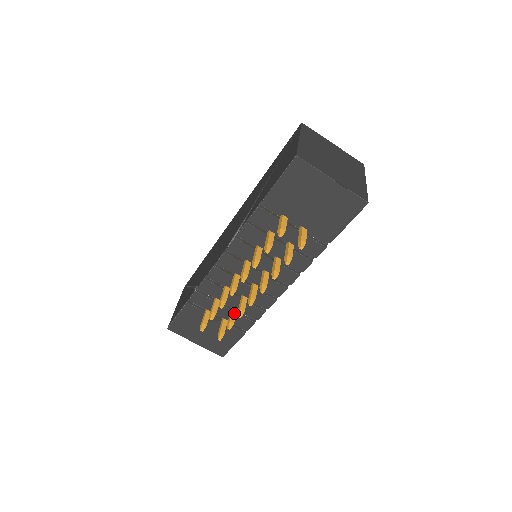
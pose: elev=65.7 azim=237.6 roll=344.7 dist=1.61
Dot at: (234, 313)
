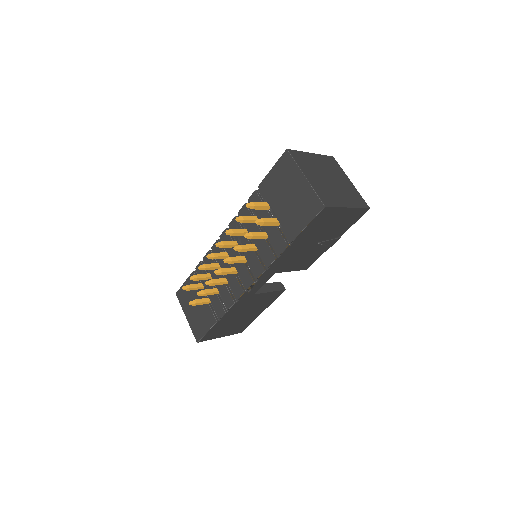
Dot at: (213, 290)
